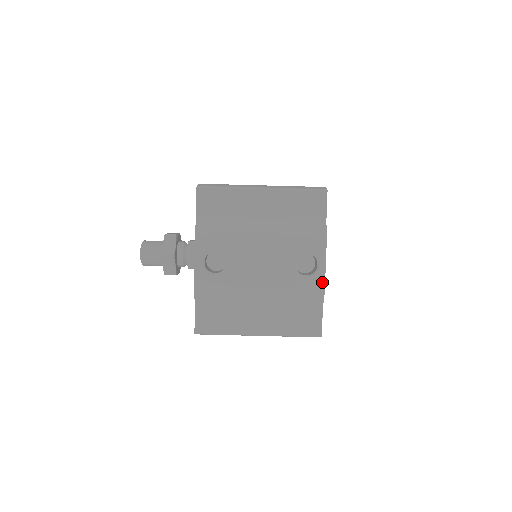
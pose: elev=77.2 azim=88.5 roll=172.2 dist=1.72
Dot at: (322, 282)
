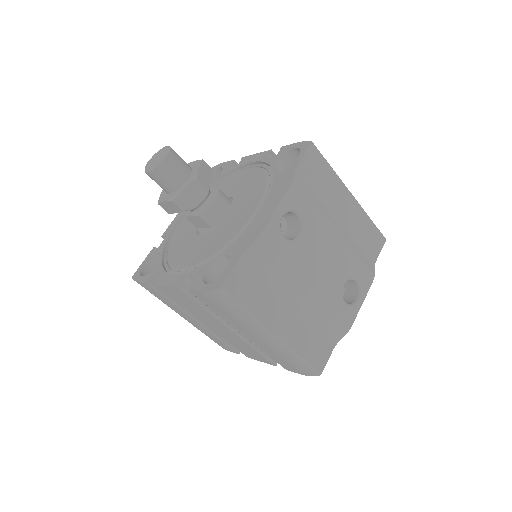
Dot at: (353, 318)
